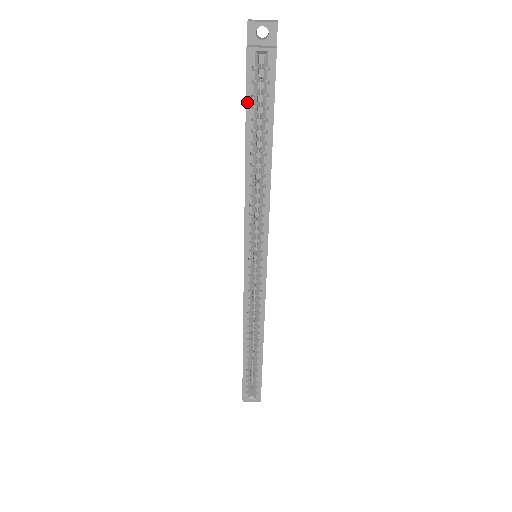
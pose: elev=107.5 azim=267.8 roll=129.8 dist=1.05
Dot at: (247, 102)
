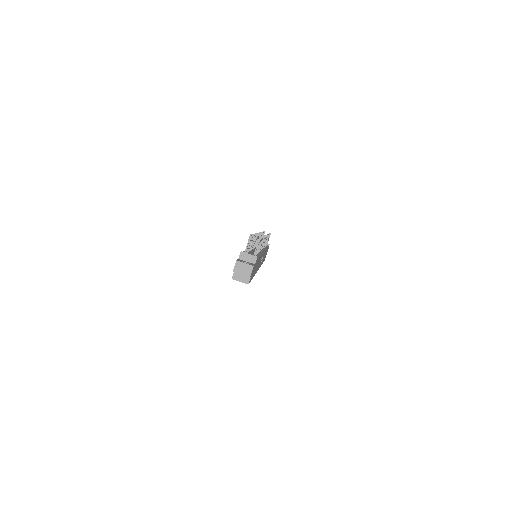
Dot at: occluded
